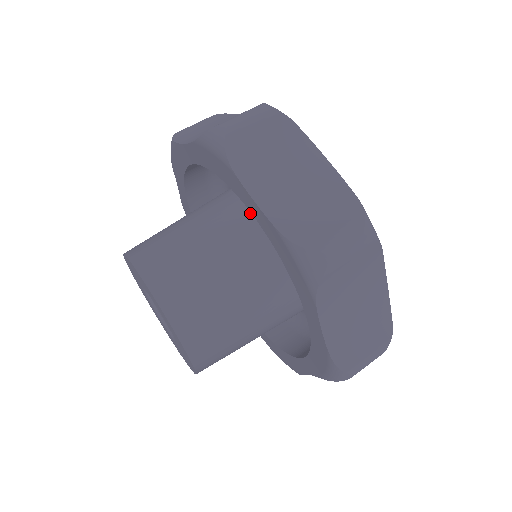
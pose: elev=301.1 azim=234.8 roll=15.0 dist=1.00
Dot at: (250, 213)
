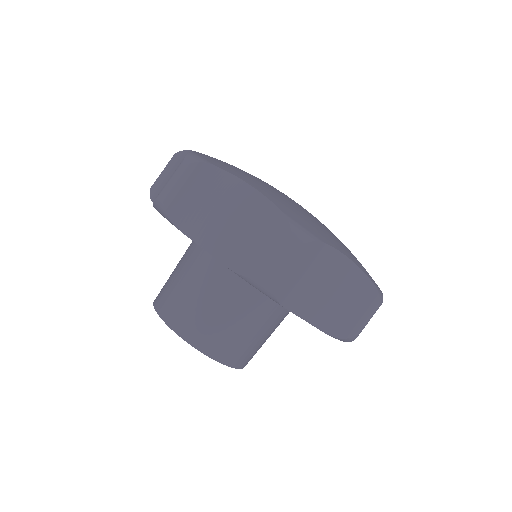
Dot at: occluded
